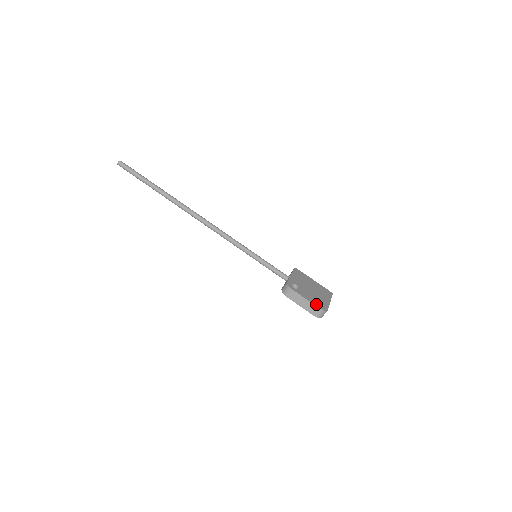
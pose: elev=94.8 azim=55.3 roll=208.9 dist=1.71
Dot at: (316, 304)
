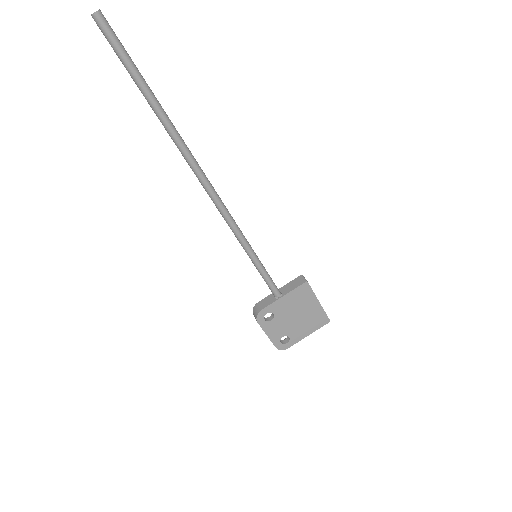
Dot at: (276, 342)
